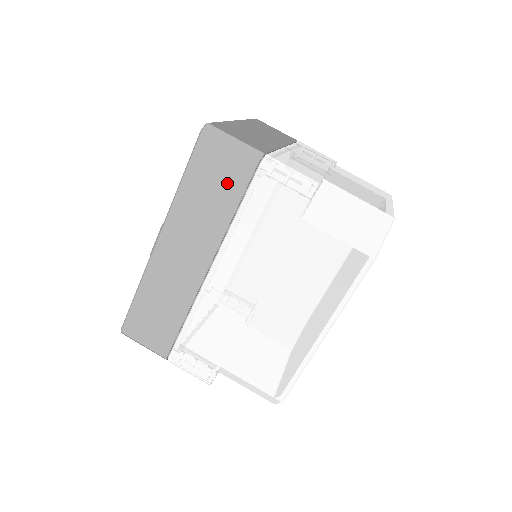
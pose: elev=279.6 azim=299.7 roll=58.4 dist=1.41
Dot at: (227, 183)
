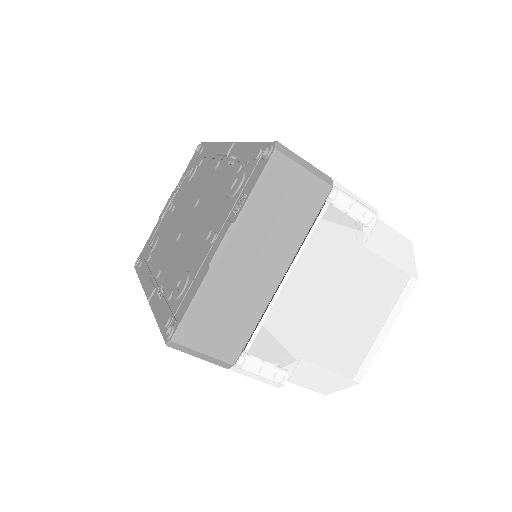
Dot at: occluded
